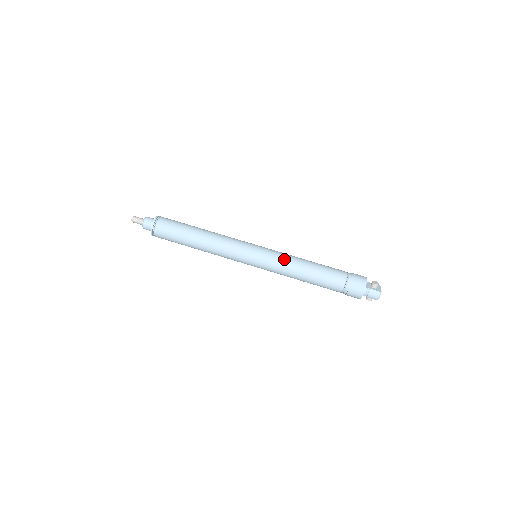
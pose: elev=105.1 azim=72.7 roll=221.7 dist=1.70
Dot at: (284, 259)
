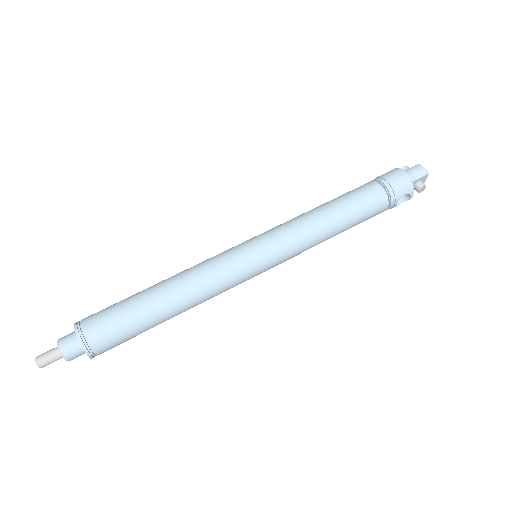
Dot at: occluded
